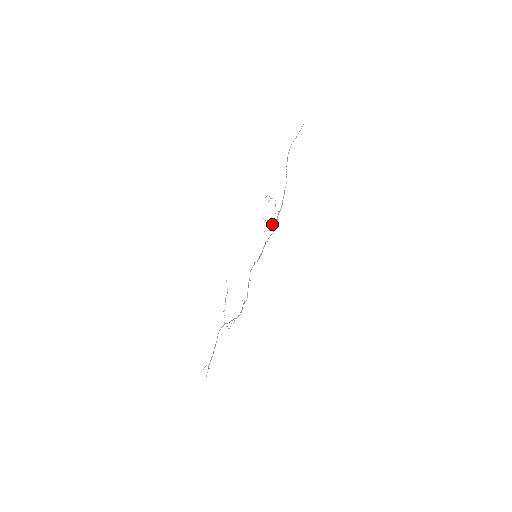
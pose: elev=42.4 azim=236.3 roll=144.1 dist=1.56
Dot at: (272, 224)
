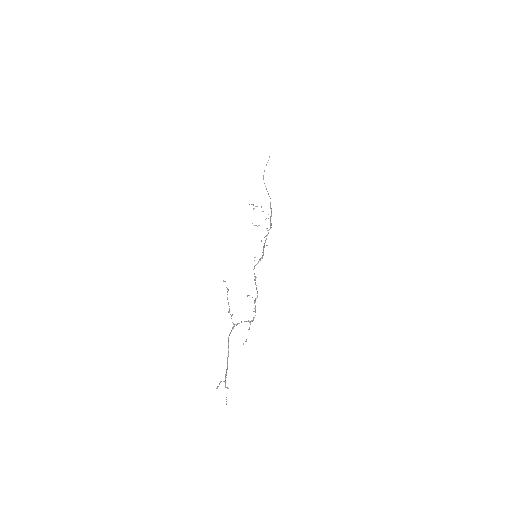
Dot at: (266, 228)
